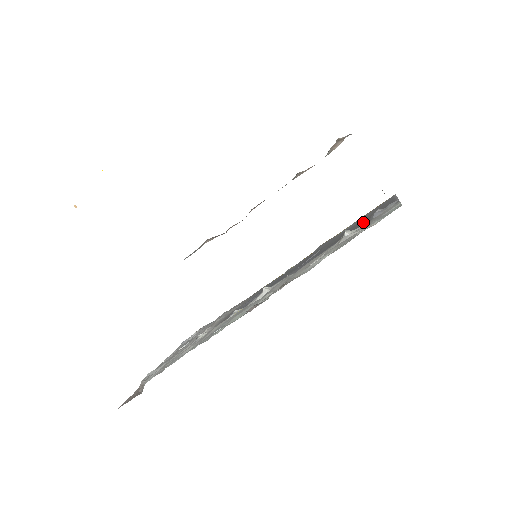
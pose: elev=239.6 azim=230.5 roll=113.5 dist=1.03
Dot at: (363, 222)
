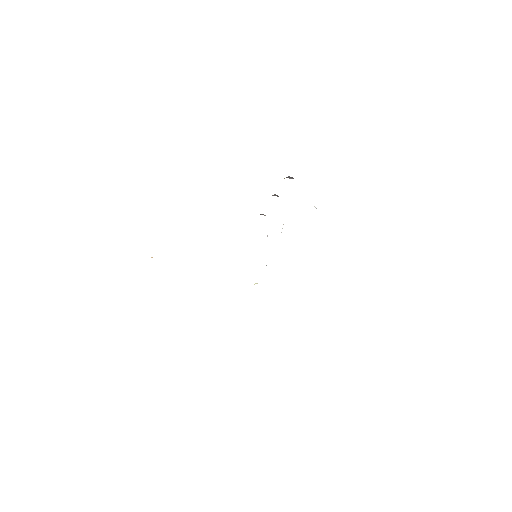
Dot at: occluded
